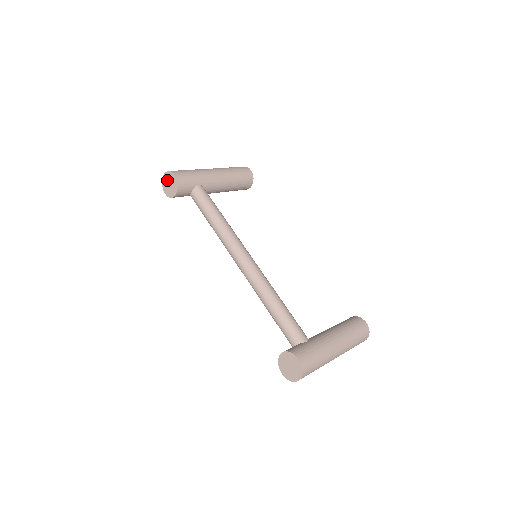
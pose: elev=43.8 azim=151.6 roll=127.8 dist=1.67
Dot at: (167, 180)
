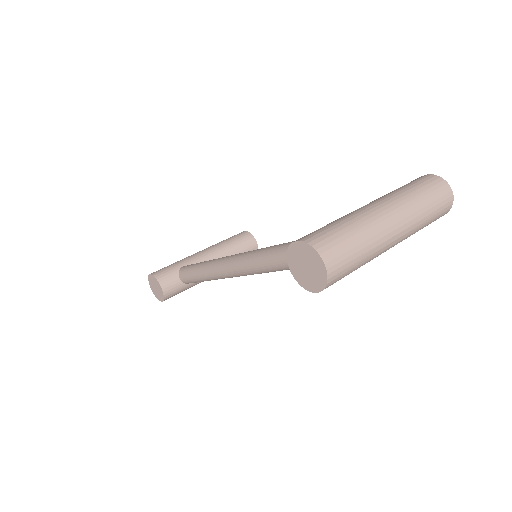
Dot at: (153, 288)
